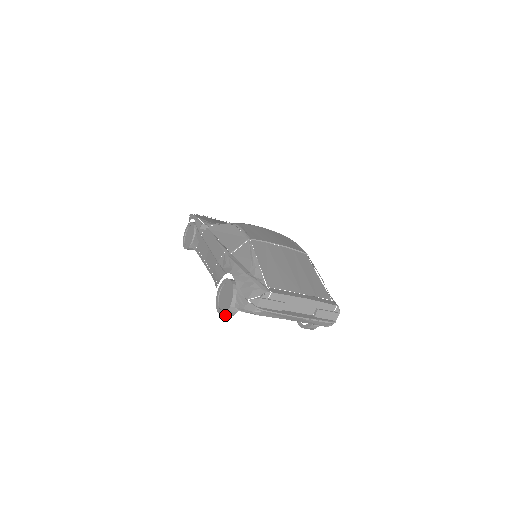
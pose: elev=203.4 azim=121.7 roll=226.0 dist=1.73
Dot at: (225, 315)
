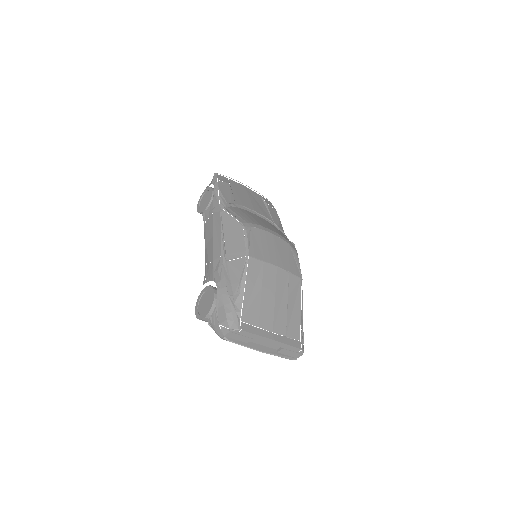
Dot at: occluded
